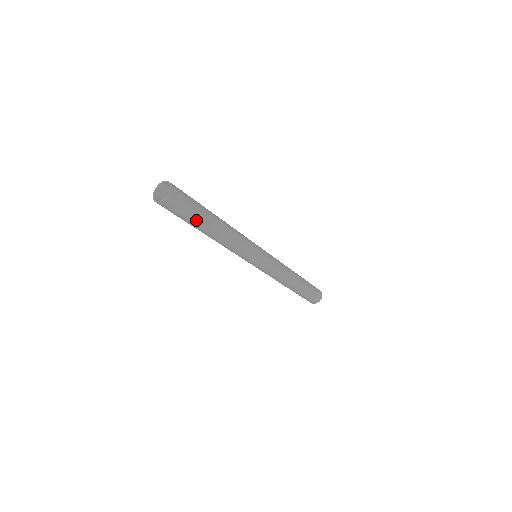
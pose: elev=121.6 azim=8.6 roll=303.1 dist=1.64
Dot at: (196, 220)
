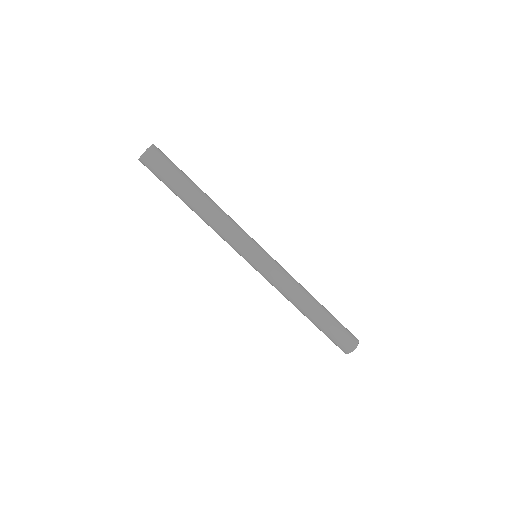
Dot at: (181, 179)
